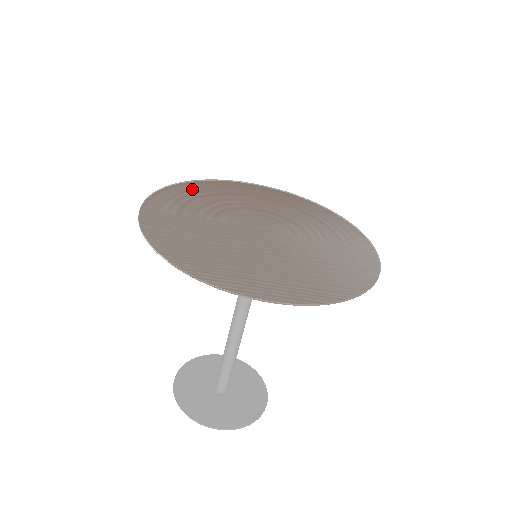
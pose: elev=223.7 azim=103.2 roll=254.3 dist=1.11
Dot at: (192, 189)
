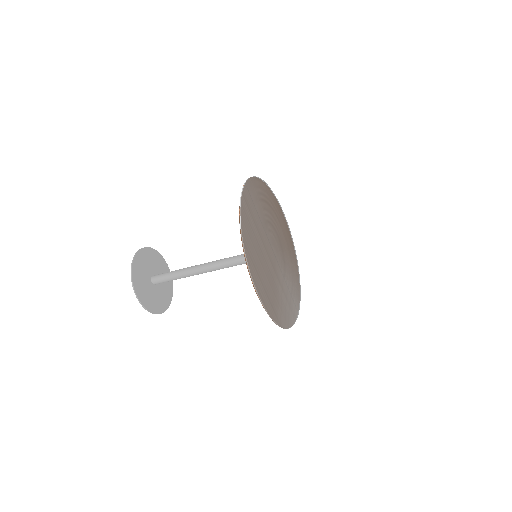
Dot at: (266, 192)
